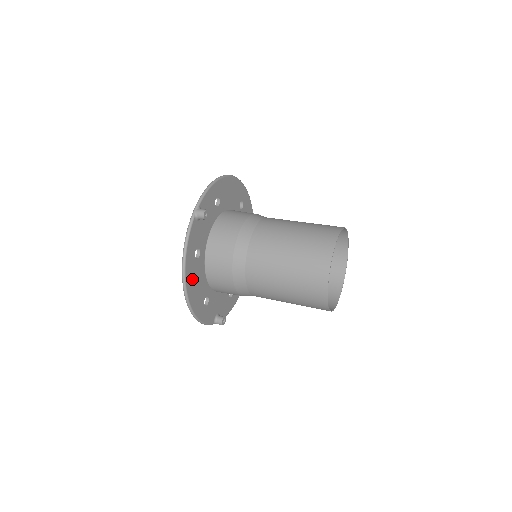
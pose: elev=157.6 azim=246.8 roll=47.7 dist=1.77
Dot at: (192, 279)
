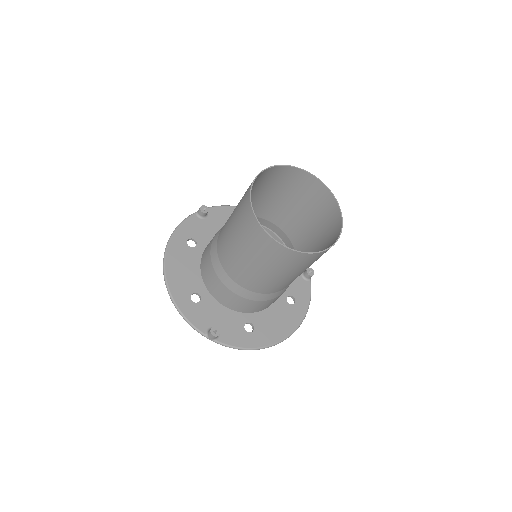
Dot at: (177, 259)
